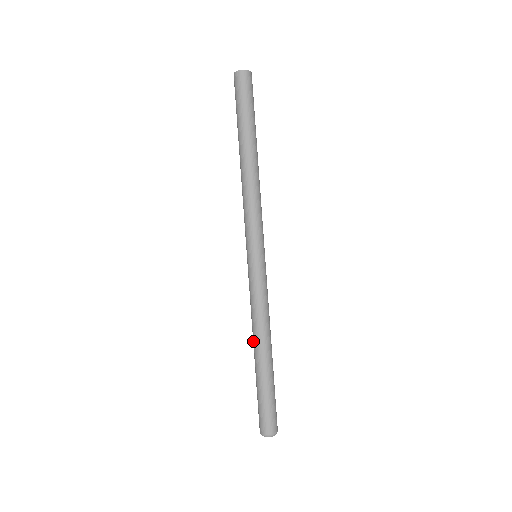
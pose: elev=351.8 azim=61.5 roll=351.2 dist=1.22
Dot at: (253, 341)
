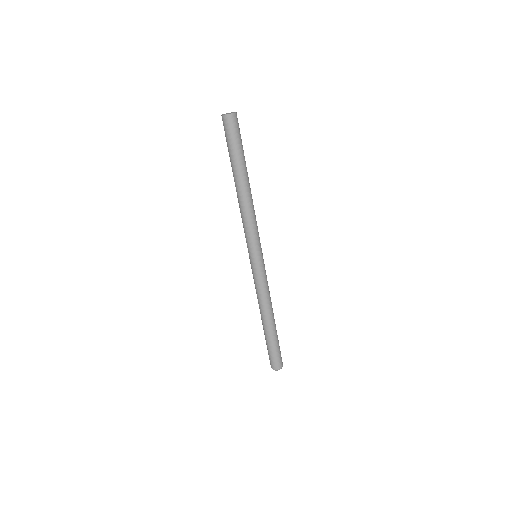
Dot at: occluded
